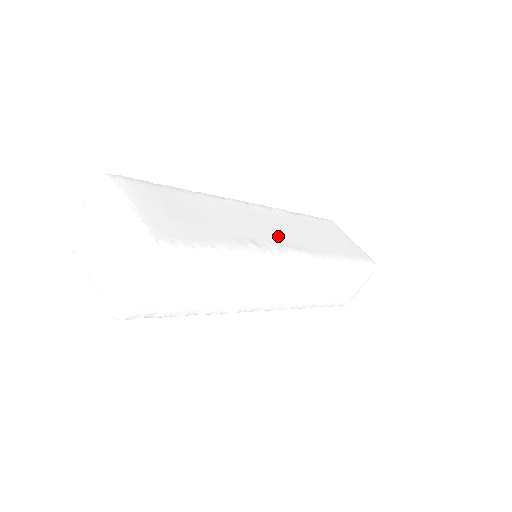
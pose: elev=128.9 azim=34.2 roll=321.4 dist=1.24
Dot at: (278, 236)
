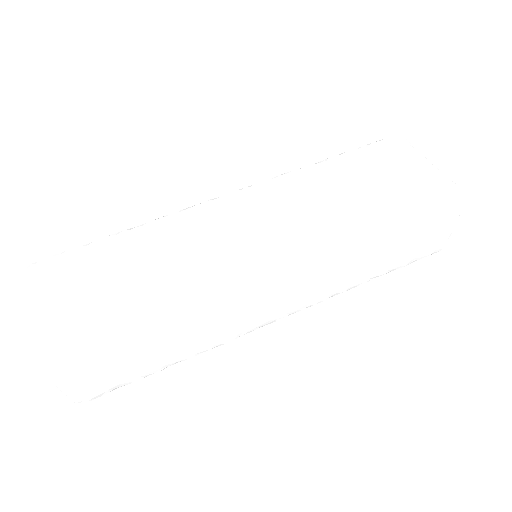
Dot at: (251, 241)
